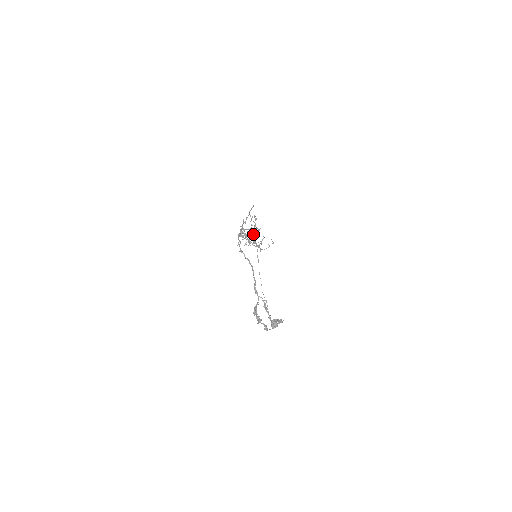
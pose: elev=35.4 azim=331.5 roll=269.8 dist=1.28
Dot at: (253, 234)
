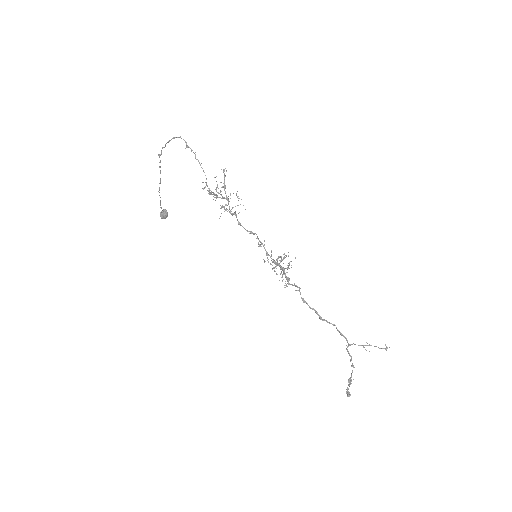
Dot at: occluded
